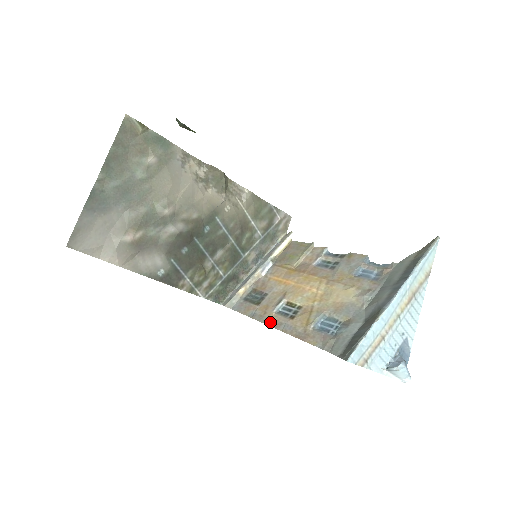
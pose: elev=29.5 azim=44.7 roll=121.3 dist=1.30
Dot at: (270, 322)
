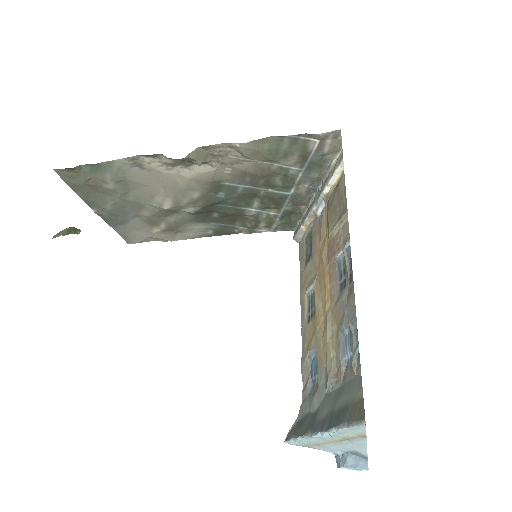
Dot at: (301, 304)
